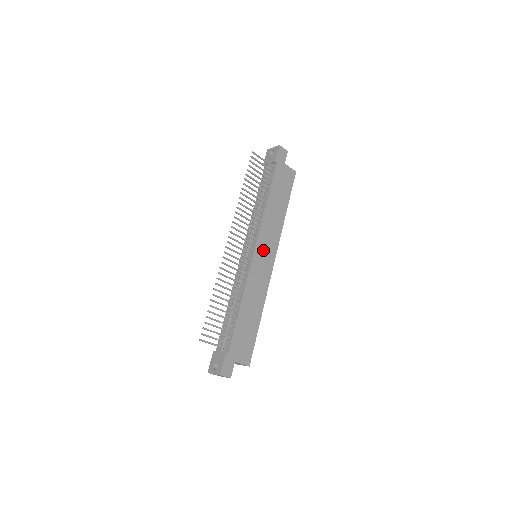
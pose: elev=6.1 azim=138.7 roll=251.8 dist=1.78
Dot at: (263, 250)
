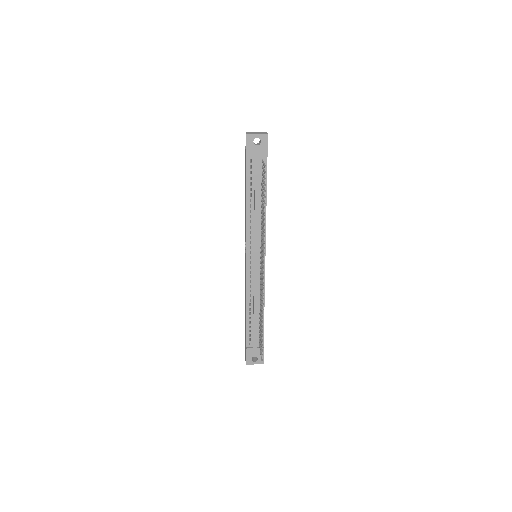
Dot at: occluded
